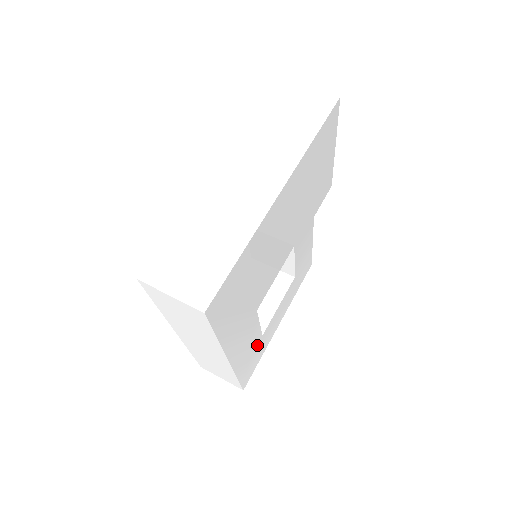
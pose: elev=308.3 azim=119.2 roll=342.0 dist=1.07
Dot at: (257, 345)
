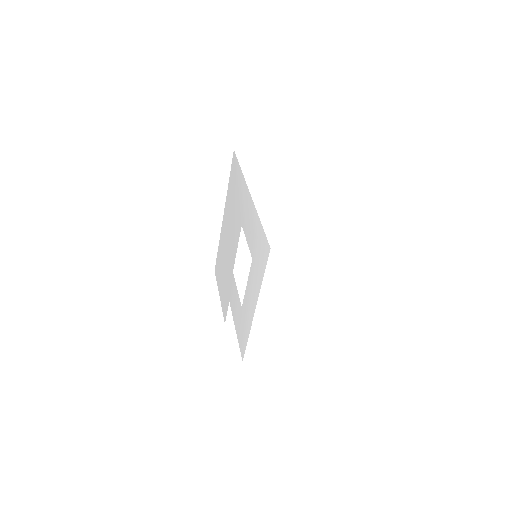
Dot at: occluded
